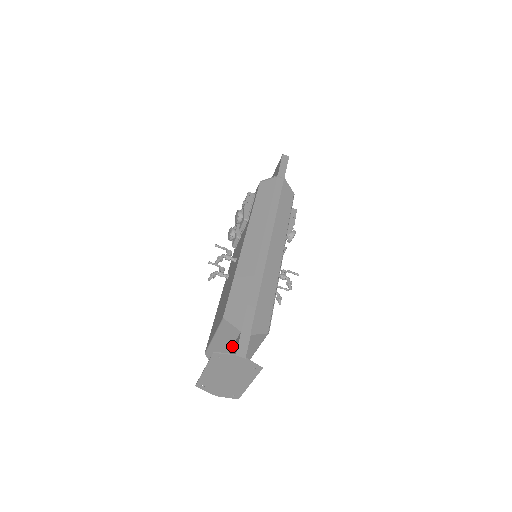
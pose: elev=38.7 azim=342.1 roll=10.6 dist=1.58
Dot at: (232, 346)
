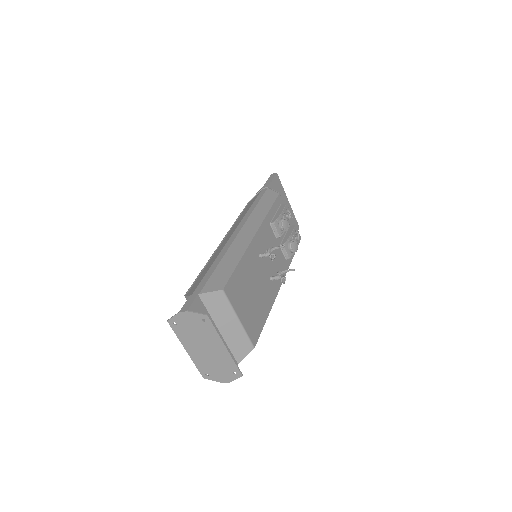
Dot at: occluded
